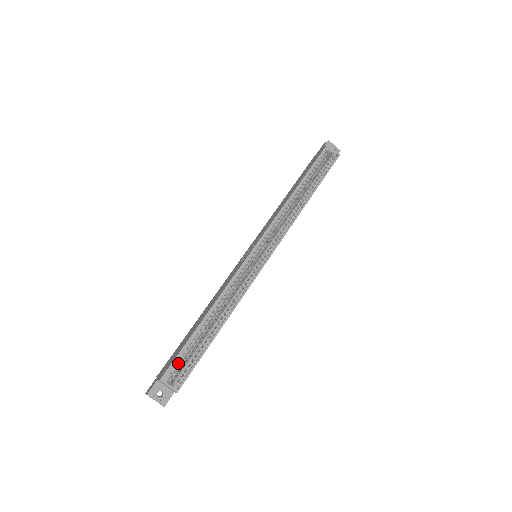
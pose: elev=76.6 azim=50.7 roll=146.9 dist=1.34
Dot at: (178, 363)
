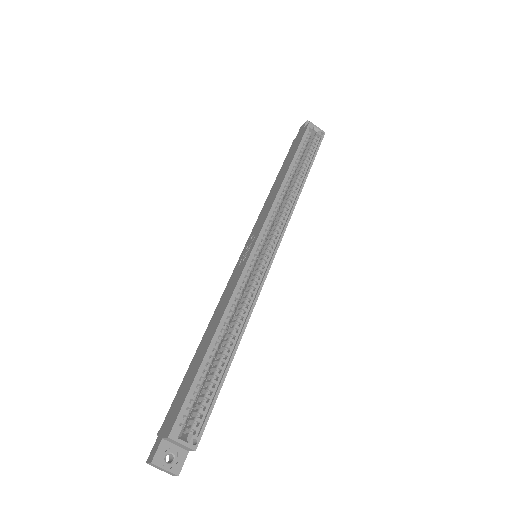
Dot at: (188, 408)
